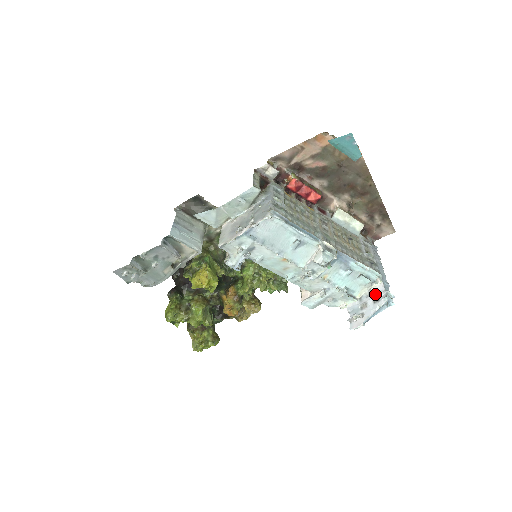
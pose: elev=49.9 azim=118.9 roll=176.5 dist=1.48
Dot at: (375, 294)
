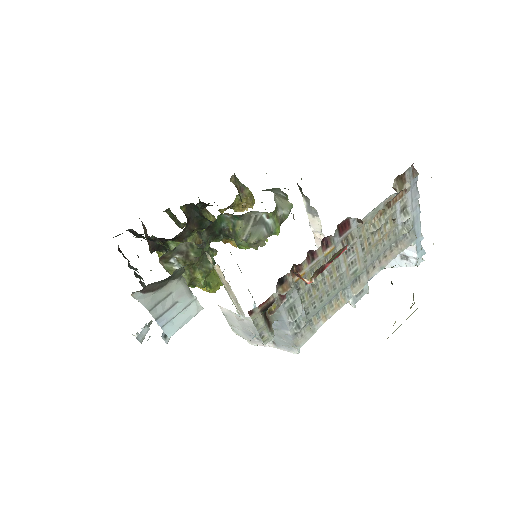
Dot at: (404, 253)
